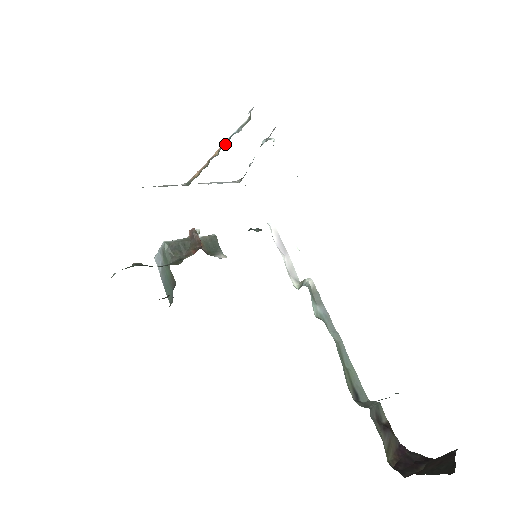
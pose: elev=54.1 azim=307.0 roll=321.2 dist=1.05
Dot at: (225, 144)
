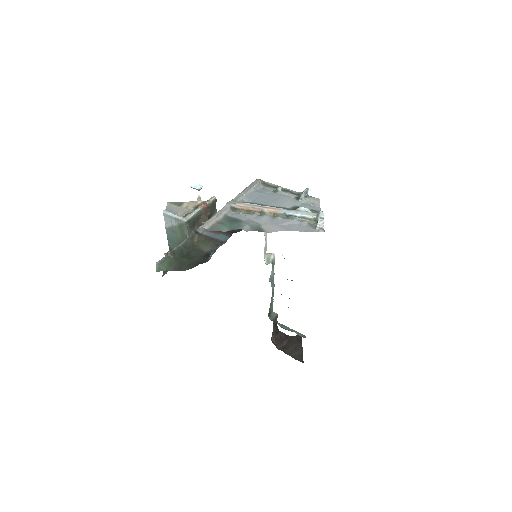
Dot at: (284, 216)
